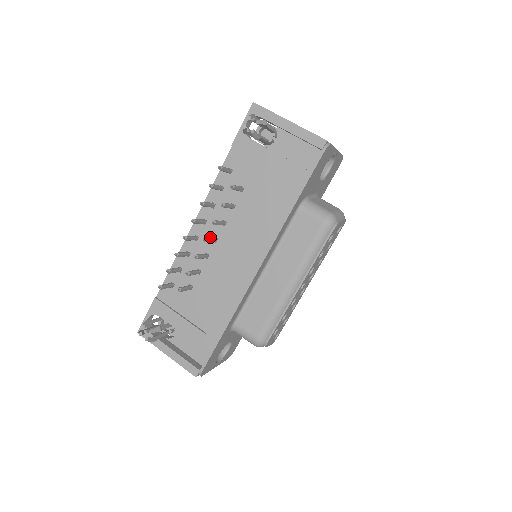
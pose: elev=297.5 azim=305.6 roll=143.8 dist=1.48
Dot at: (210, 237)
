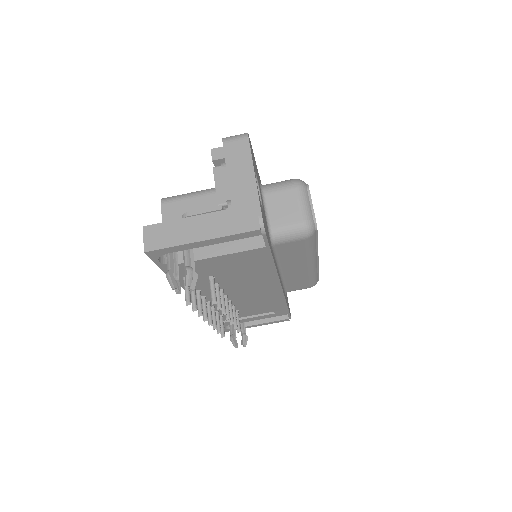
Dot at: occluded
